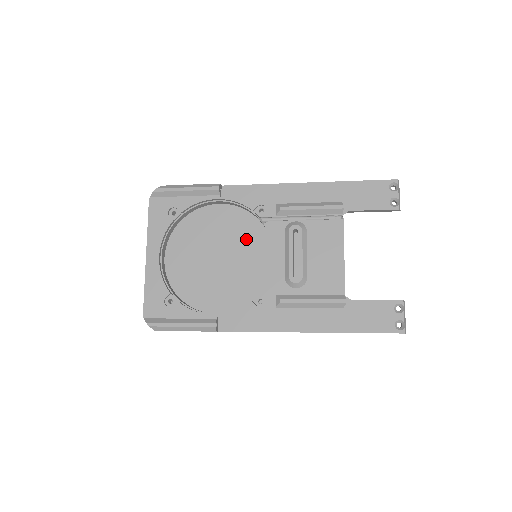
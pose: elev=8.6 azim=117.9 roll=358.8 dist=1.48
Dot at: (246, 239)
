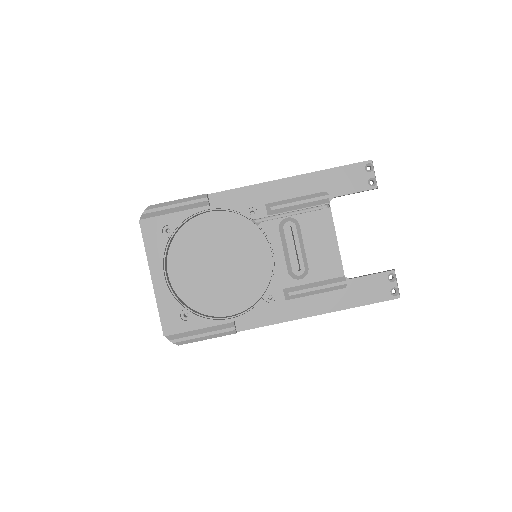
Dot at: (242, 241)
